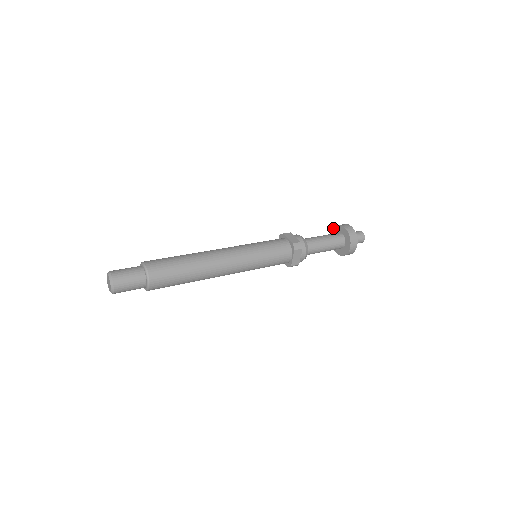
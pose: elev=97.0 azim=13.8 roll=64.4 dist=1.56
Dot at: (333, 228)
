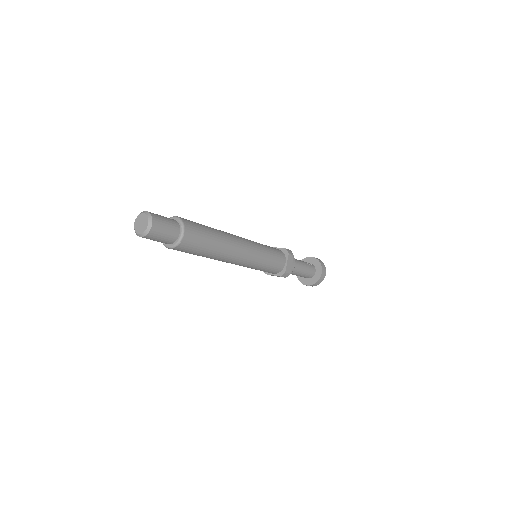
Dot at: (316, 258)
